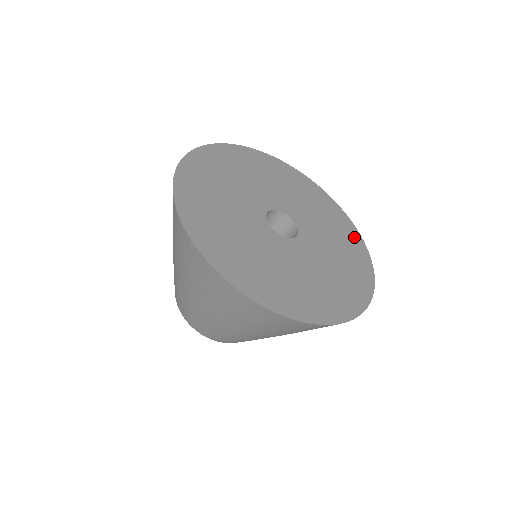
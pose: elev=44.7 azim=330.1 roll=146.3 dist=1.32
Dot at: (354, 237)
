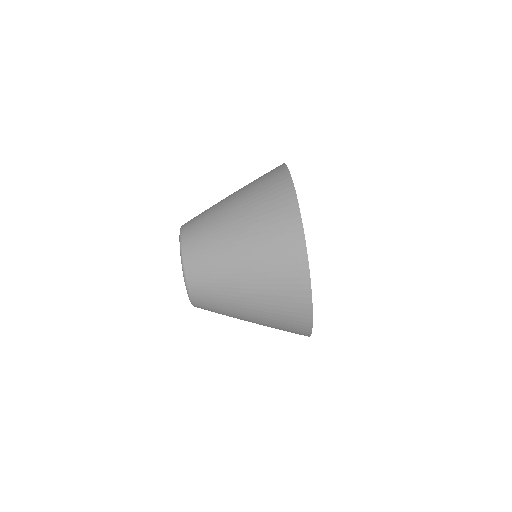
Dot at: occluded
